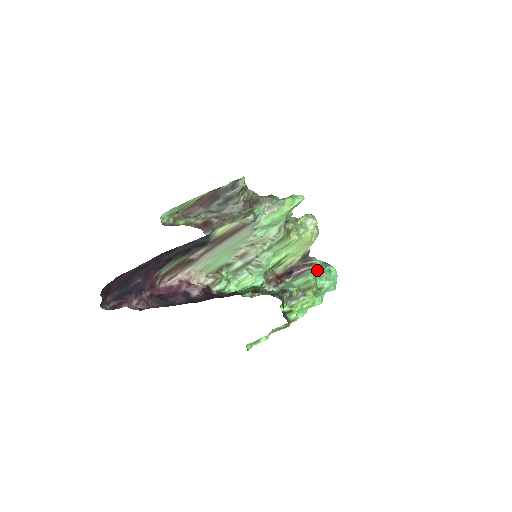
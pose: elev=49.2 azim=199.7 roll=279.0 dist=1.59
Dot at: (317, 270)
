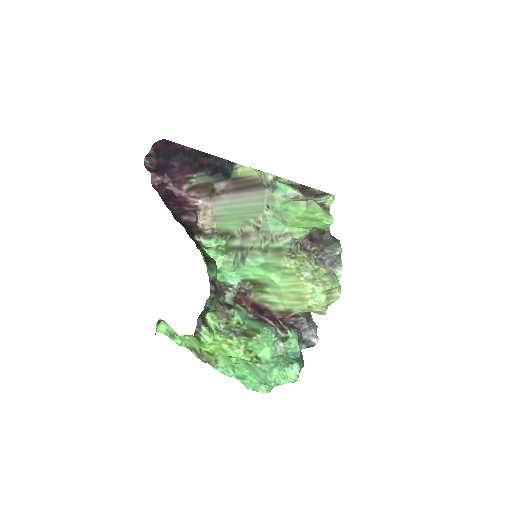
Dot at: (282, 344)
